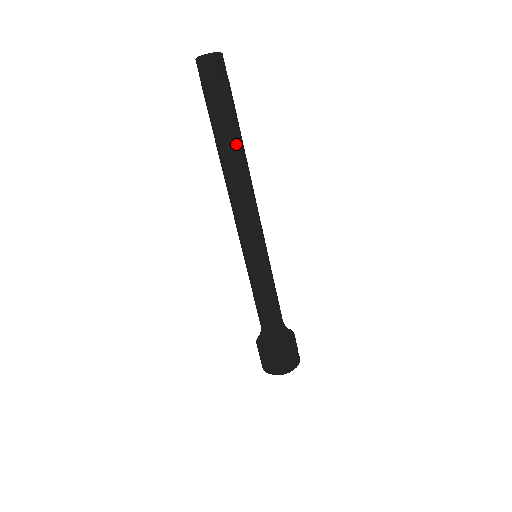
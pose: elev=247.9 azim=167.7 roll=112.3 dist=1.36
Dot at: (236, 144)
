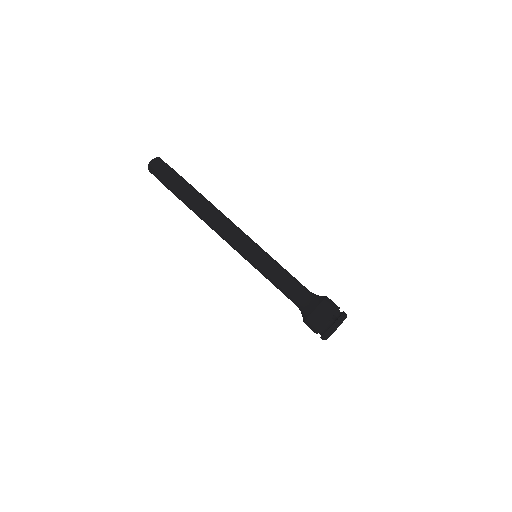
Dot at: occluded
